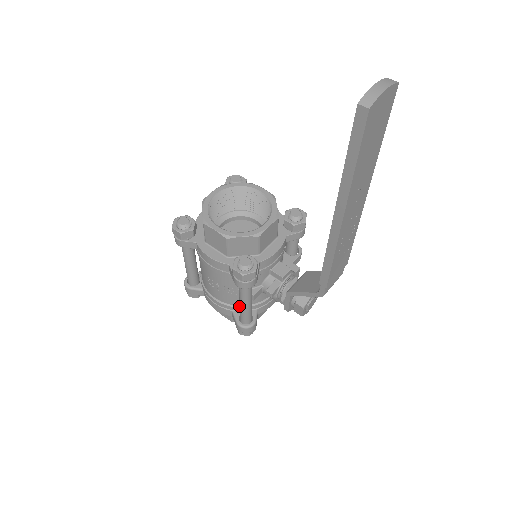
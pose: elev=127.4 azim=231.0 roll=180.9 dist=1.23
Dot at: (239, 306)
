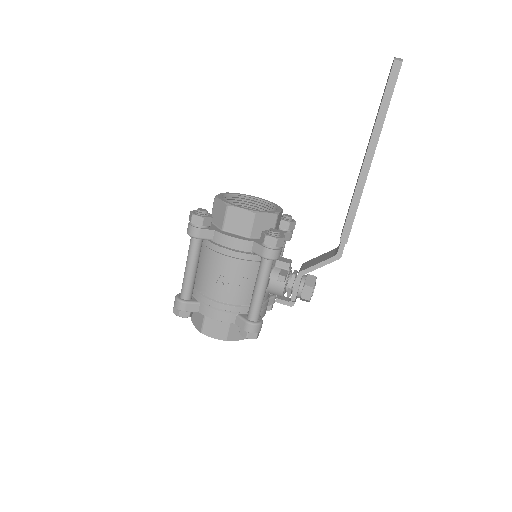
Dot at: (245, 306)
